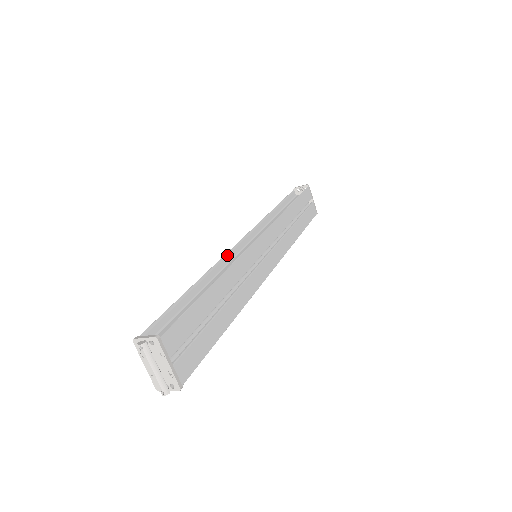
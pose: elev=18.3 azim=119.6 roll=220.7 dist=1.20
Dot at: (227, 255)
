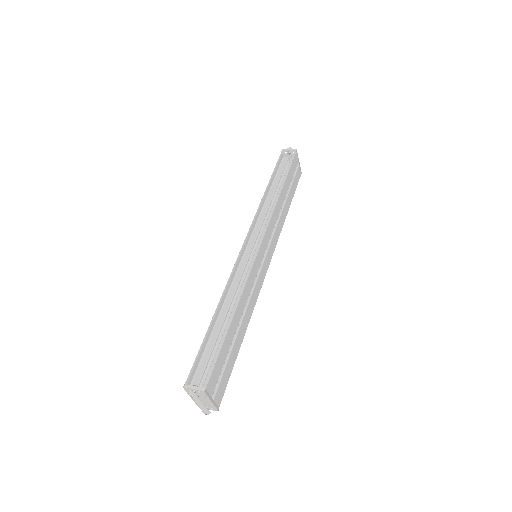
Dot at: (235, 267)
